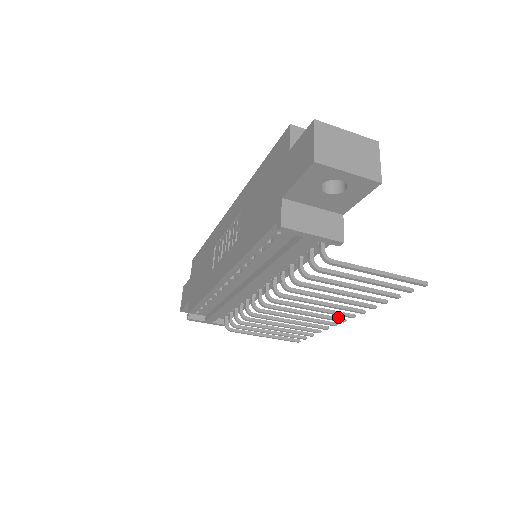
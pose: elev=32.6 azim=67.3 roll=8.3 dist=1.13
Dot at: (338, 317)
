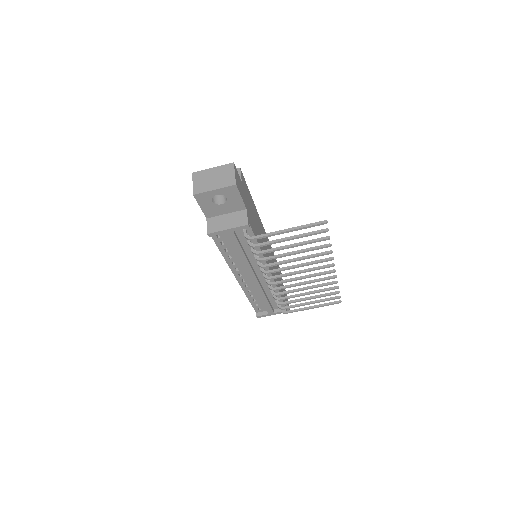
Dot at: occluded
